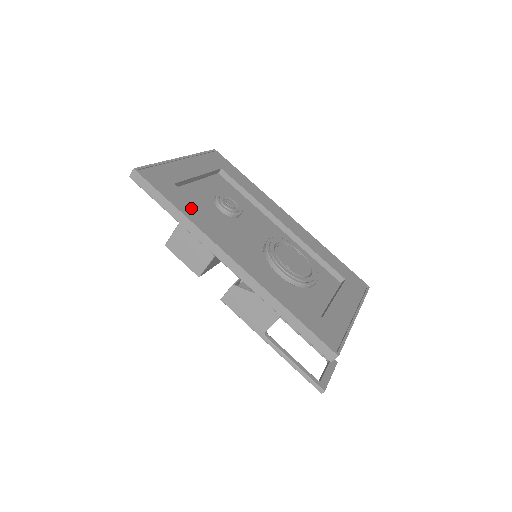
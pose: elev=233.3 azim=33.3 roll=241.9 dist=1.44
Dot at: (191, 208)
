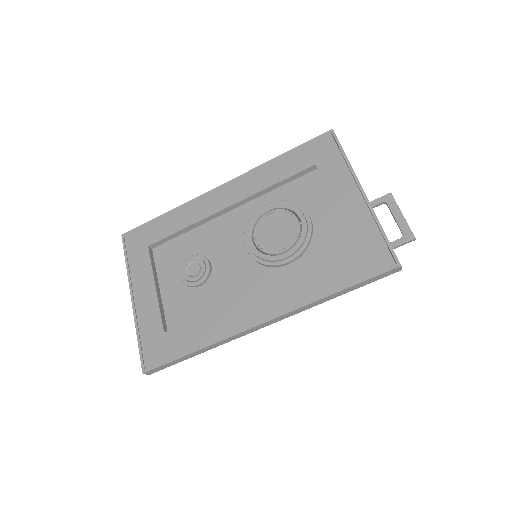
Dot at: (195, 333)
